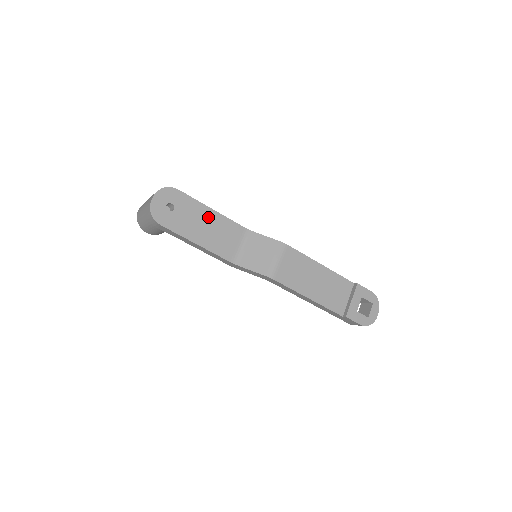
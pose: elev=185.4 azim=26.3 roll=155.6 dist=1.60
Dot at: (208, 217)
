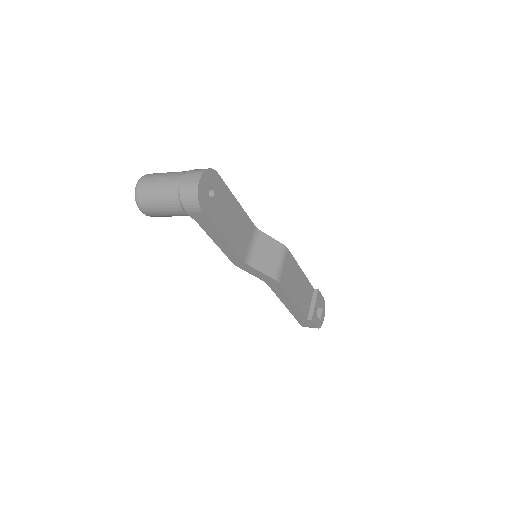
Dot at: (234, 209)
